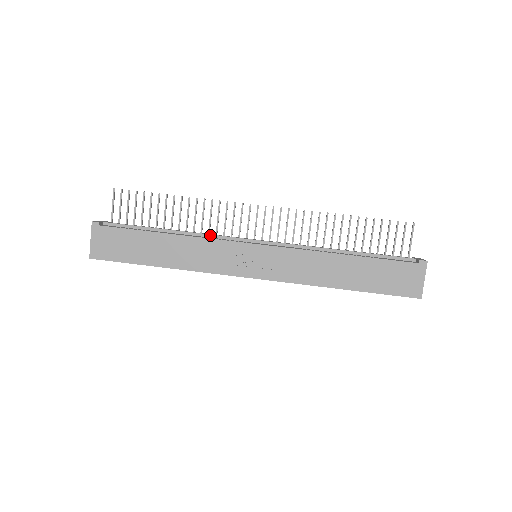
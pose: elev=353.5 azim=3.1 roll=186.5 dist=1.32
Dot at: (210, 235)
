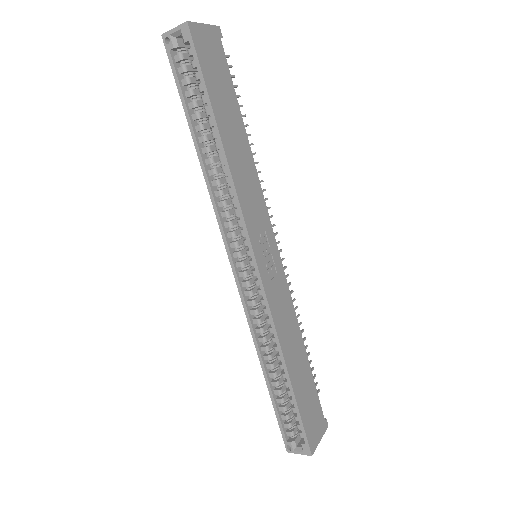
Dot at: occluded
